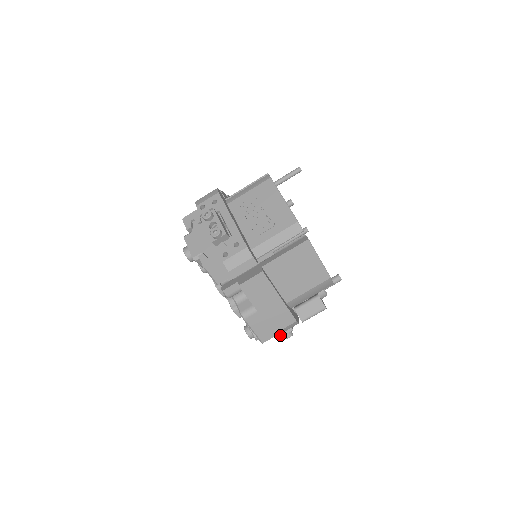
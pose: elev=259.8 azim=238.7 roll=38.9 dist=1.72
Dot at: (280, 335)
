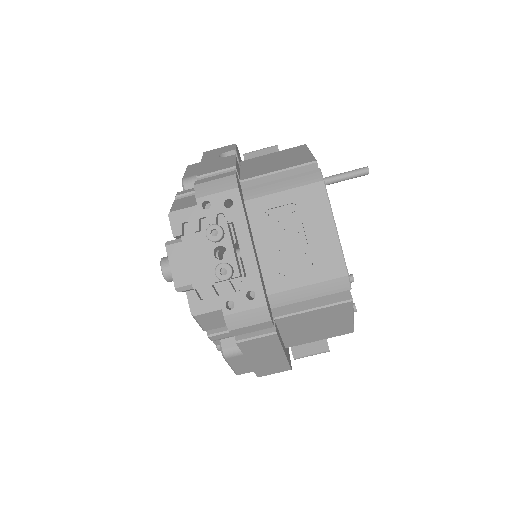
Dot at: occluded
